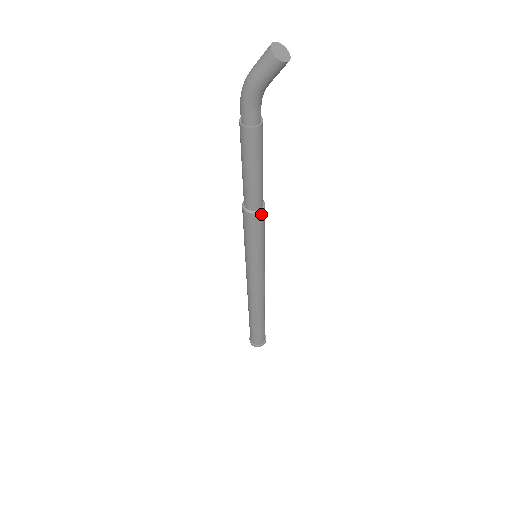
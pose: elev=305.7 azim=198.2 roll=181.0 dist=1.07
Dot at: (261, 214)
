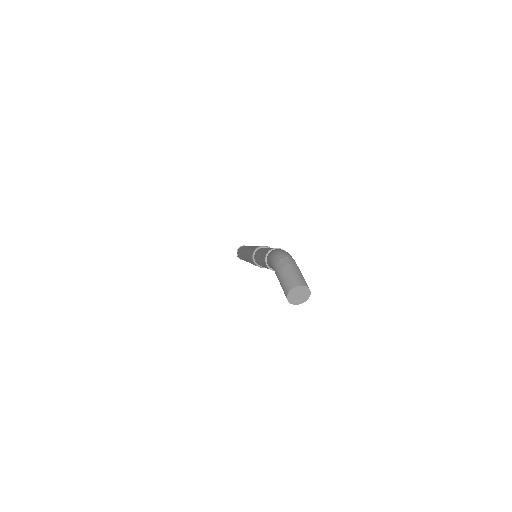
Dot at: (260, 267)
